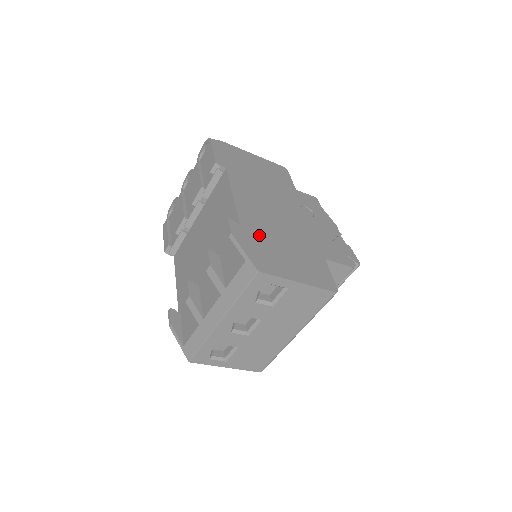
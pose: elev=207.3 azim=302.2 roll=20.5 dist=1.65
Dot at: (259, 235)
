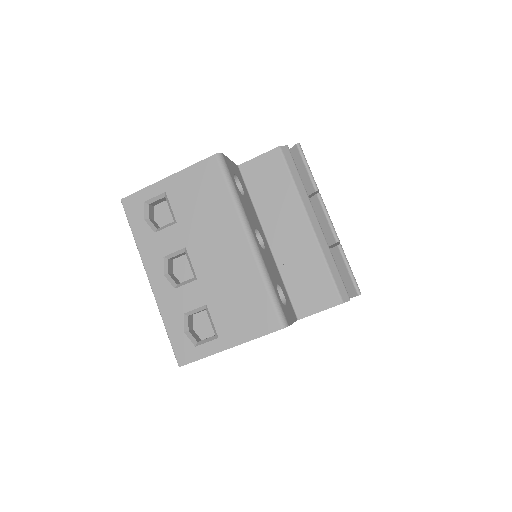
Dot at: occluded
